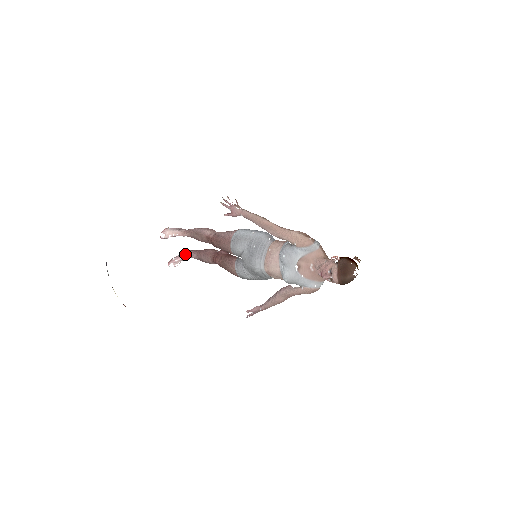
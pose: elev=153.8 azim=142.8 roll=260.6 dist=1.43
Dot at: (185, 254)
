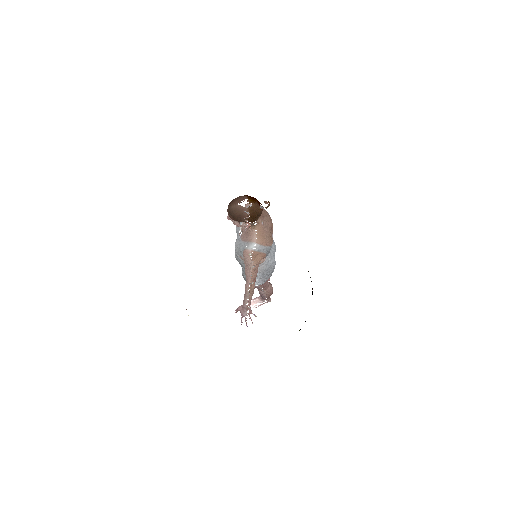
Dot at: (259, 296)
